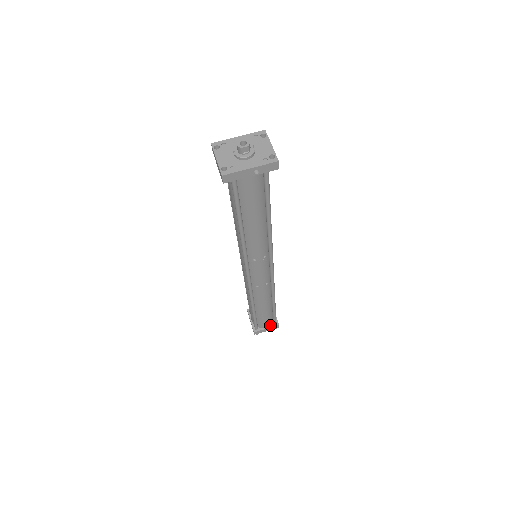
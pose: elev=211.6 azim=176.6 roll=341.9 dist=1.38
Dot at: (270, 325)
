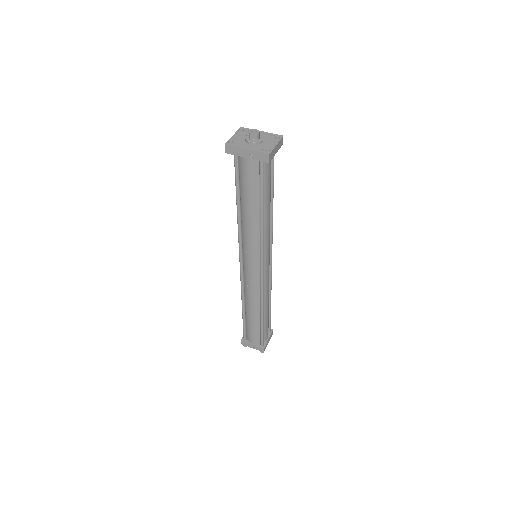
Dot at: (257, 344)
